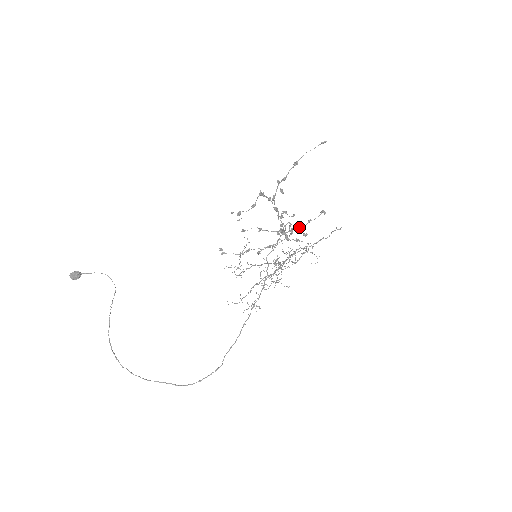
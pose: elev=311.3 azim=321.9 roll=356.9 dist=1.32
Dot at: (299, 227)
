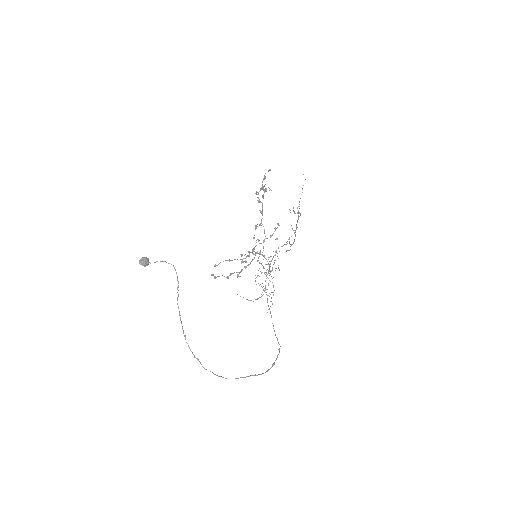
Dot at: (270, 235)
